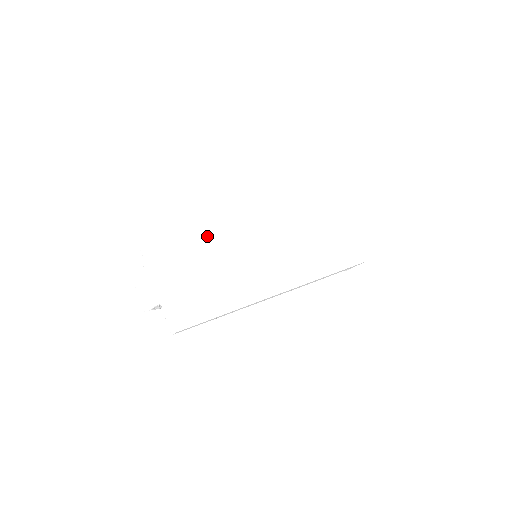
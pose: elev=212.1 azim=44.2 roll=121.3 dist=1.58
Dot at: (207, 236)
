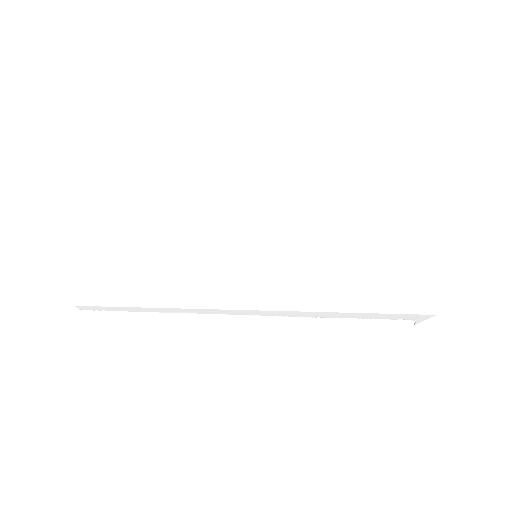
Dot at: (179, 208)
